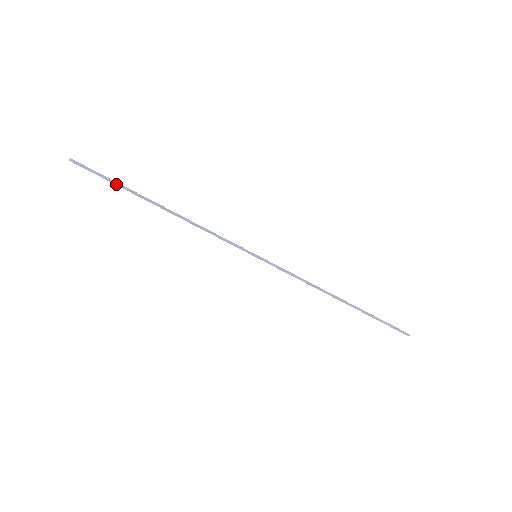
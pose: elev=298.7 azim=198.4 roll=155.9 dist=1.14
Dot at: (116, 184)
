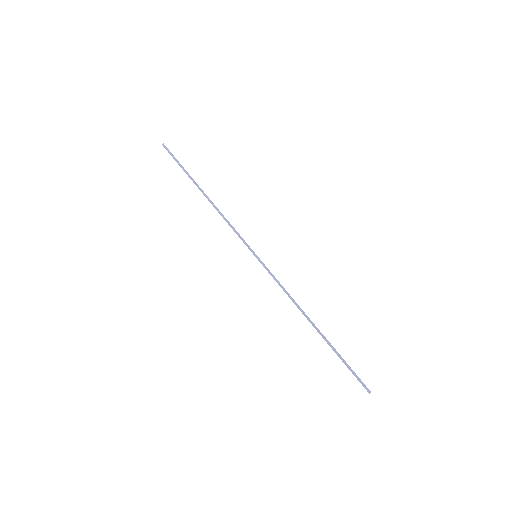
Dot at: (182, 168)
